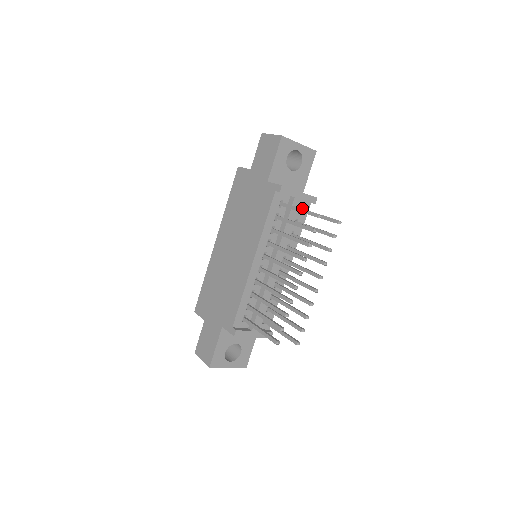
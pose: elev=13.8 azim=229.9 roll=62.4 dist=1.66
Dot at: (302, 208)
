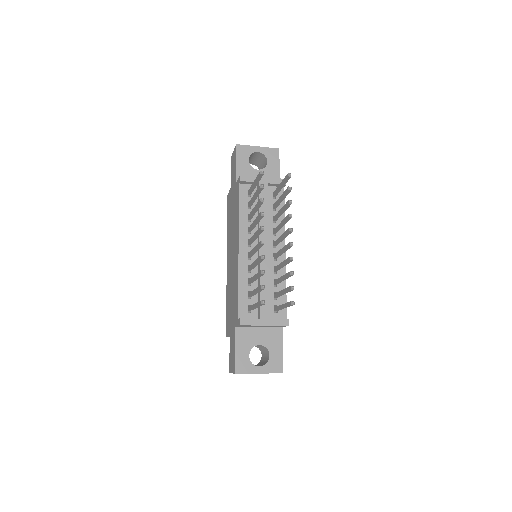
Dot at: occluded
